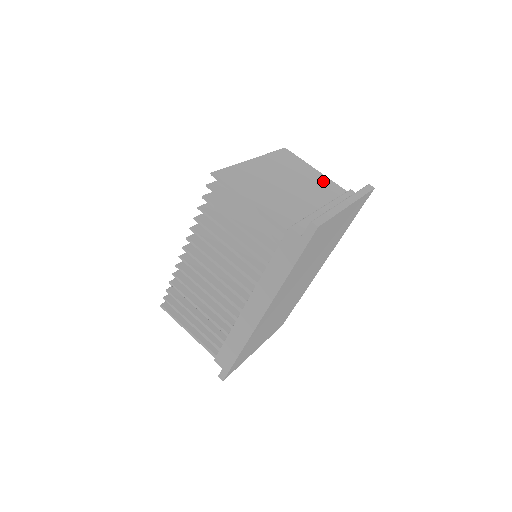
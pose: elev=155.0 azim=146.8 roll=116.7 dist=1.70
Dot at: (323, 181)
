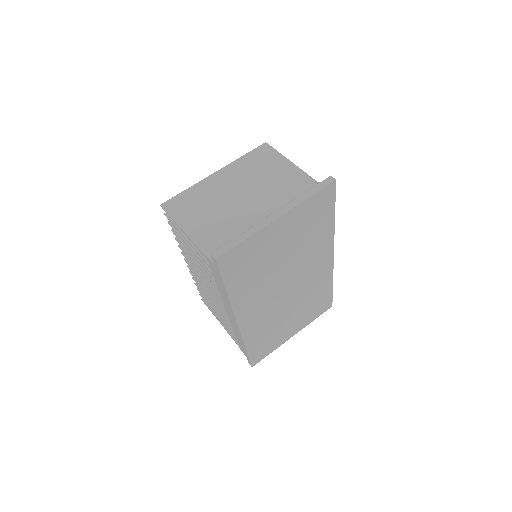
Dot at: (292, 177)
